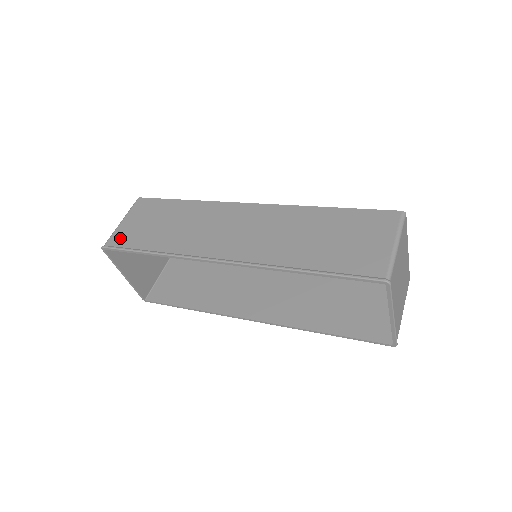
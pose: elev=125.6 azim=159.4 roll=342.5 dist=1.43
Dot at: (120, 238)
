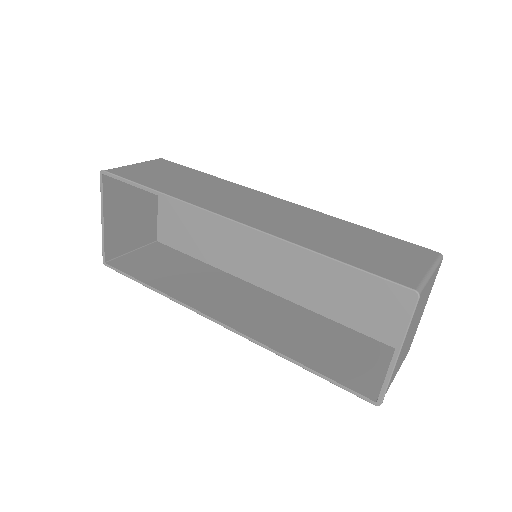
Dot at: (126, 172)
